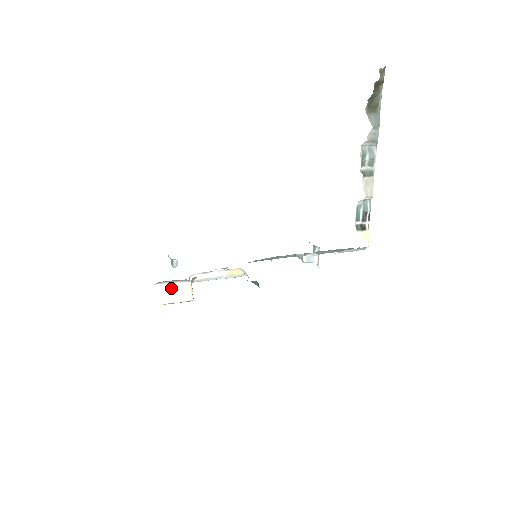
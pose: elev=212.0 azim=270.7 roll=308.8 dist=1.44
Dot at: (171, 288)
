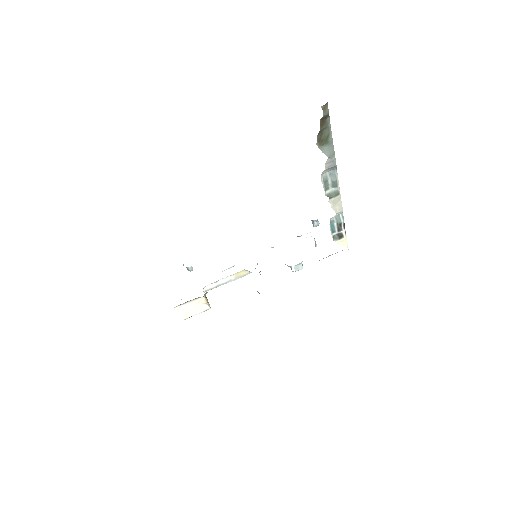
Dot at: (189, 306)
